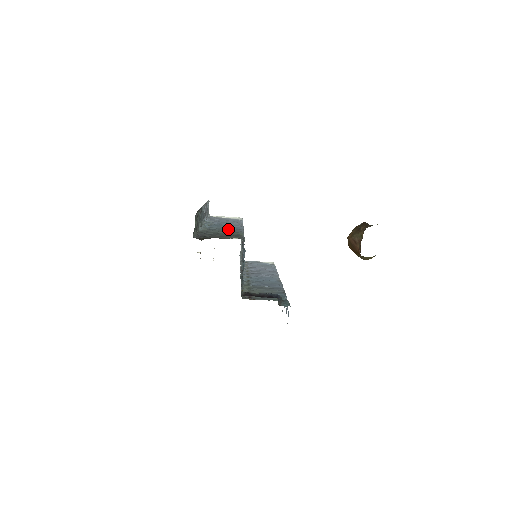
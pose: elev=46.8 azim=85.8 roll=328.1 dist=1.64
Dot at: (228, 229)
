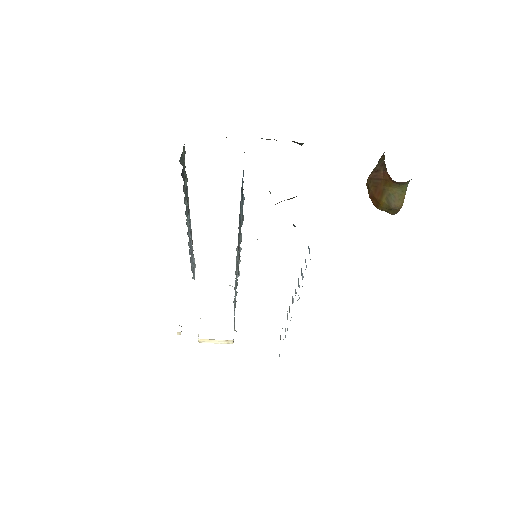
Dot at: occluded
